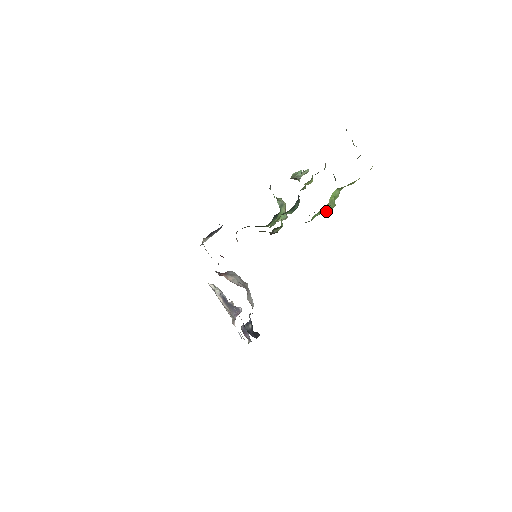
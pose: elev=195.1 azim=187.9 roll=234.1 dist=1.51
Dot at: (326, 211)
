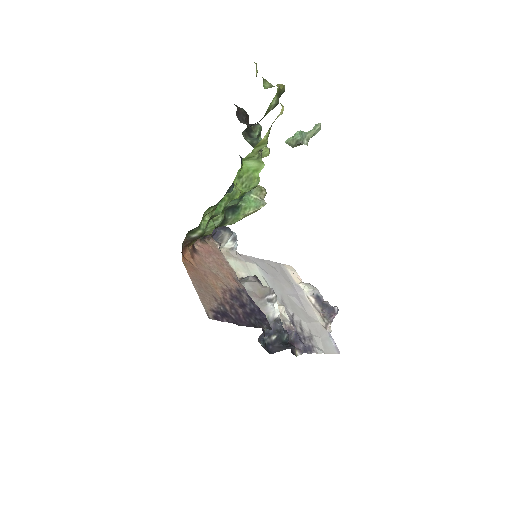
Dot at: (232, 195)
